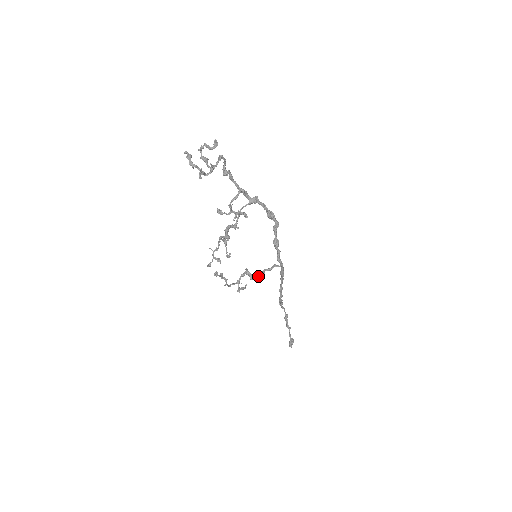
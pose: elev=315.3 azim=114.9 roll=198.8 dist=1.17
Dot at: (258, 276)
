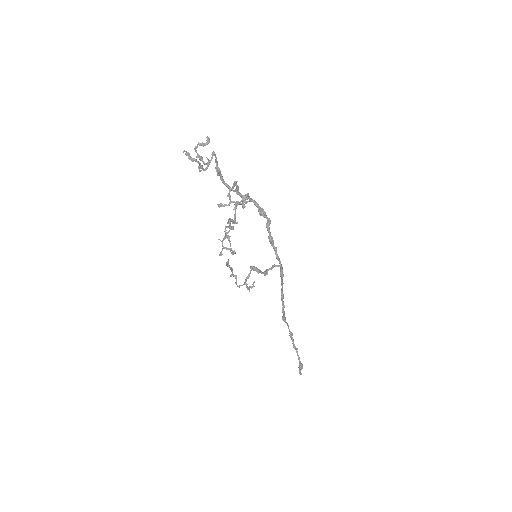
Dot at: (263, 272)
